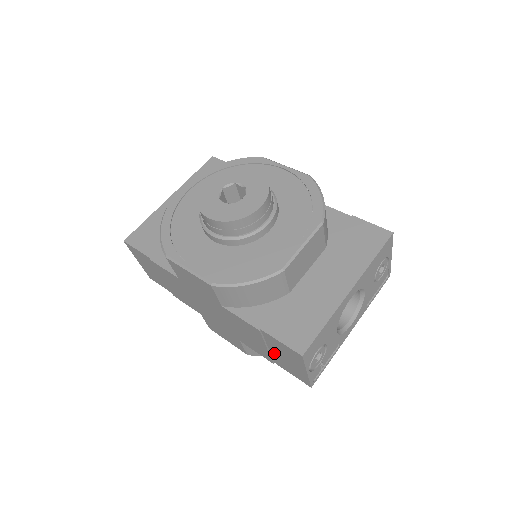
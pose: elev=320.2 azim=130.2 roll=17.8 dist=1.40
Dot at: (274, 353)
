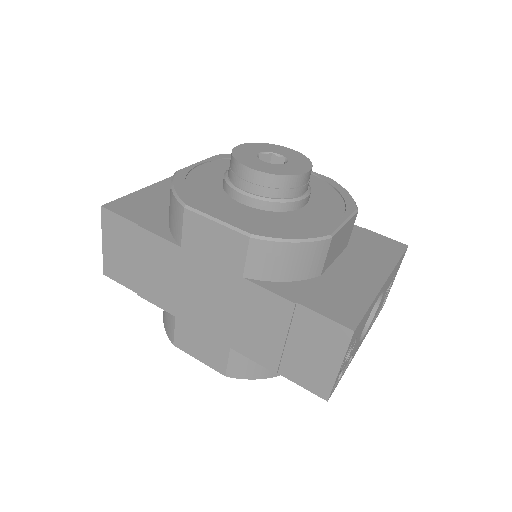
Dot at: (292, 349)
